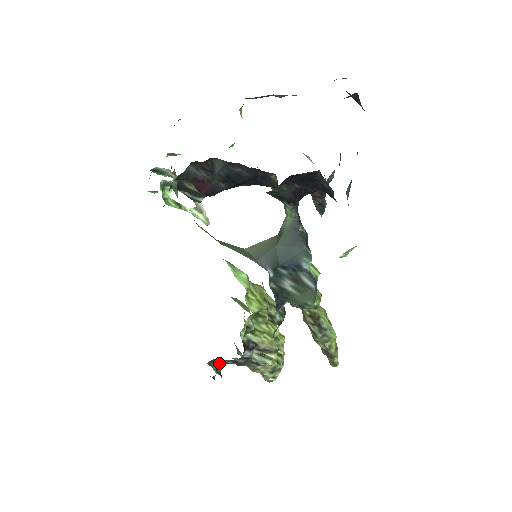
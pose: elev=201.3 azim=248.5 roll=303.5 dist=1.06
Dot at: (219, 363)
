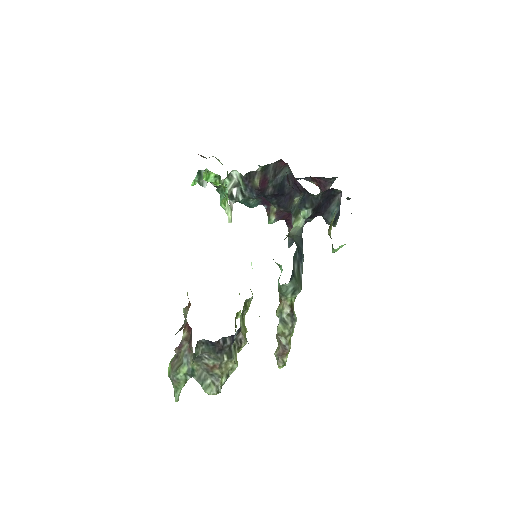
Dot at: (196, 352)
